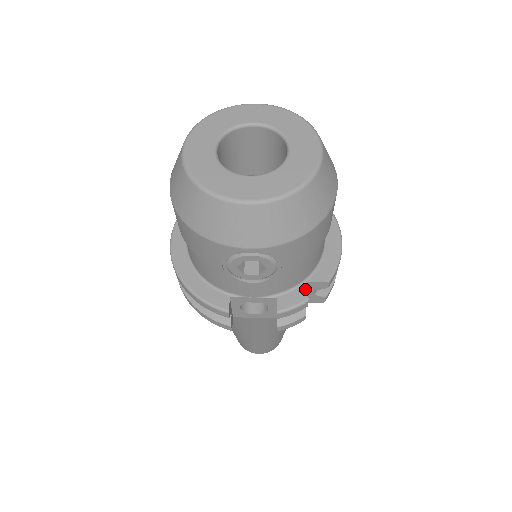
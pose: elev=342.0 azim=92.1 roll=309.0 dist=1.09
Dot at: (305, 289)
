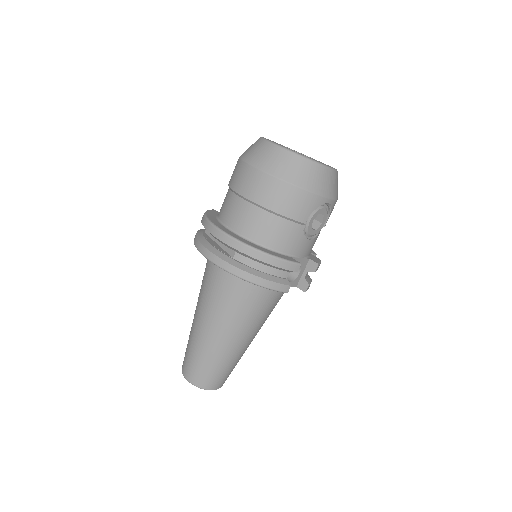
Dot at: (314, 256)
